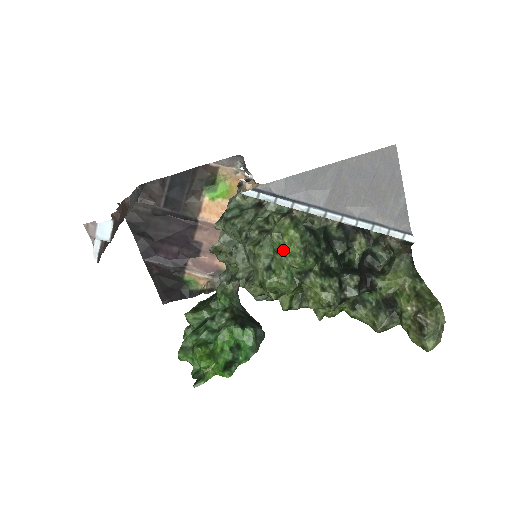
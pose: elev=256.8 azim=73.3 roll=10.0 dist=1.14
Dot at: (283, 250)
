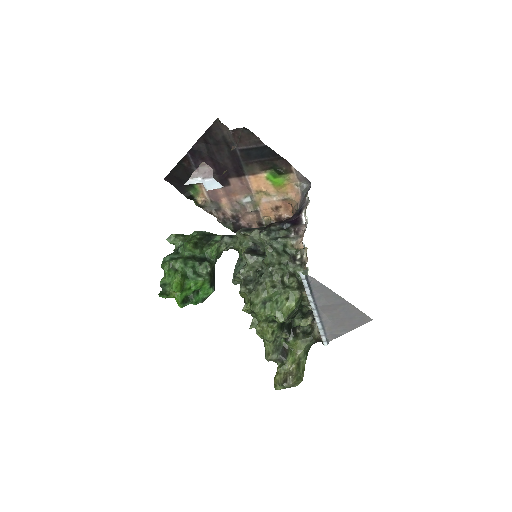
Dot at: (281, 308)
